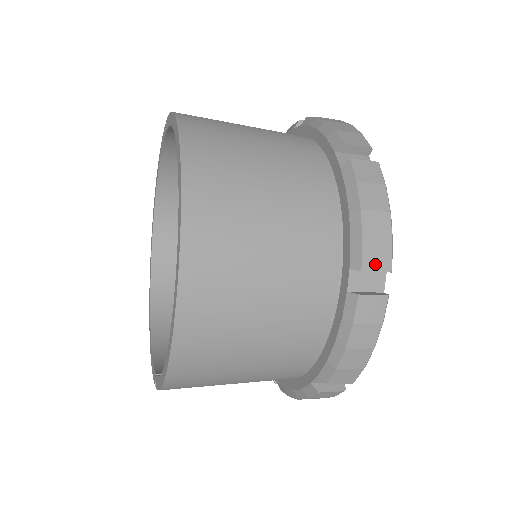
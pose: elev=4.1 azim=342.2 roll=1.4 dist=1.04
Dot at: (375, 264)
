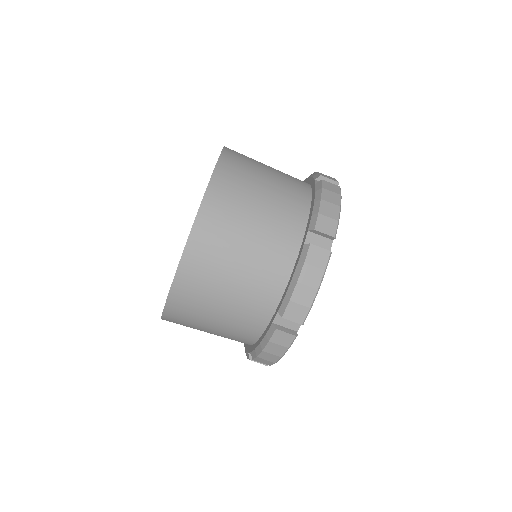
Dot at: (293, 317)
